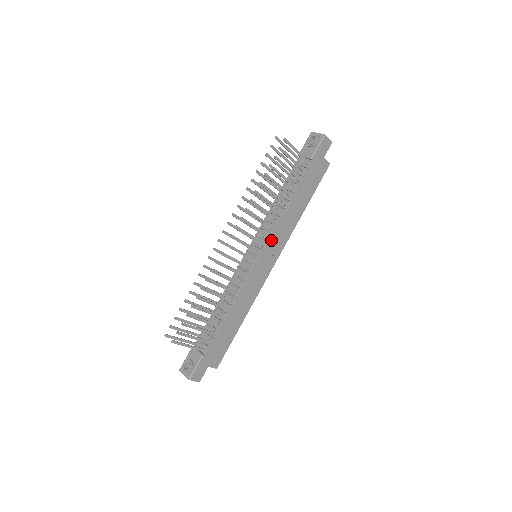
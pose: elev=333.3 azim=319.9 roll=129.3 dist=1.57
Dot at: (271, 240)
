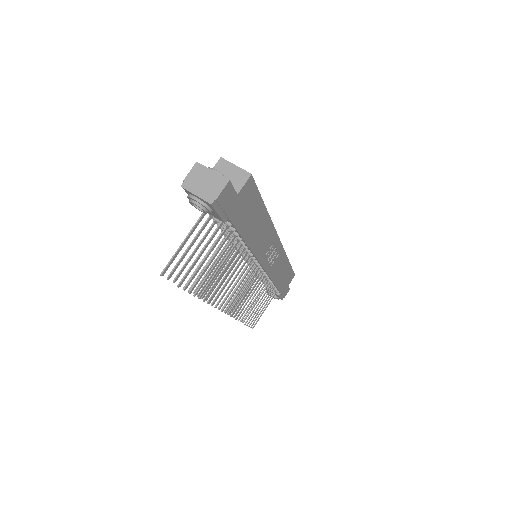
Dot at: (260, 258)
